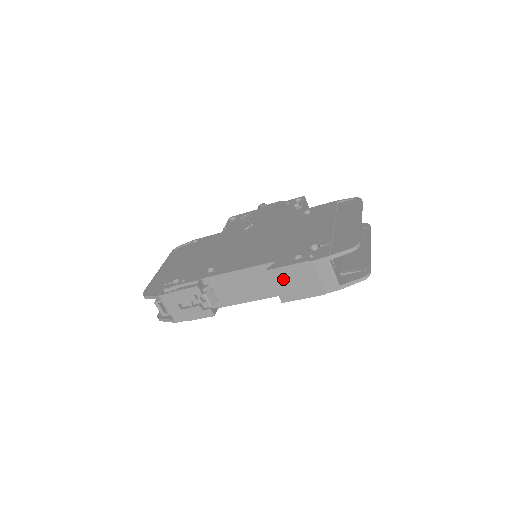
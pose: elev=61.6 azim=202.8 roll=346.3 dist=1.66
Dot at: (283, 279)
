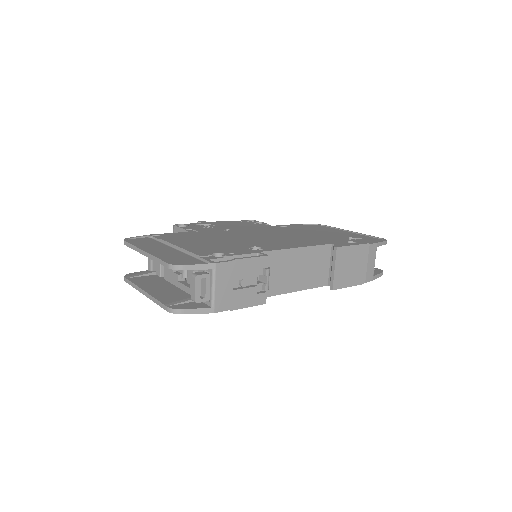
Dot at: (344, 260)
